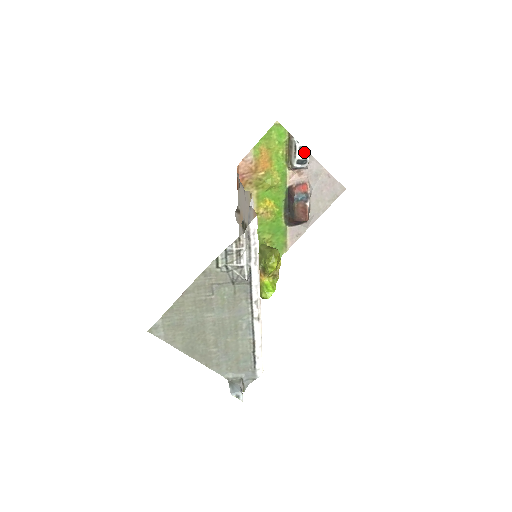
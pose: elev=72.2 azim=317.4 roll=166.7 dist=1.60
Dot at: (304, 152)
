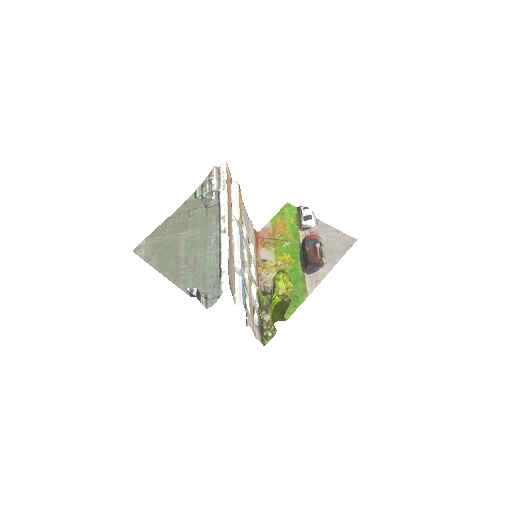
Dot at: (308, 210)
